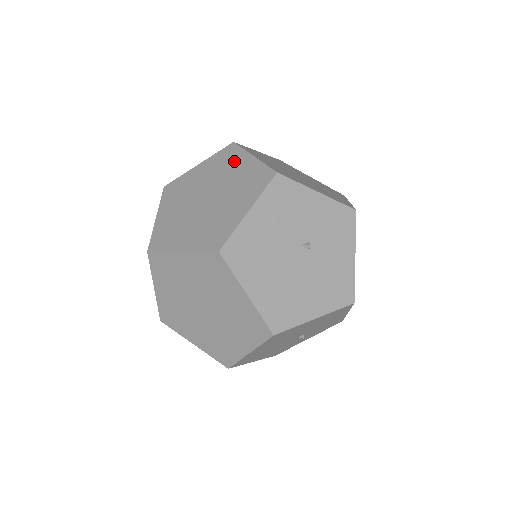
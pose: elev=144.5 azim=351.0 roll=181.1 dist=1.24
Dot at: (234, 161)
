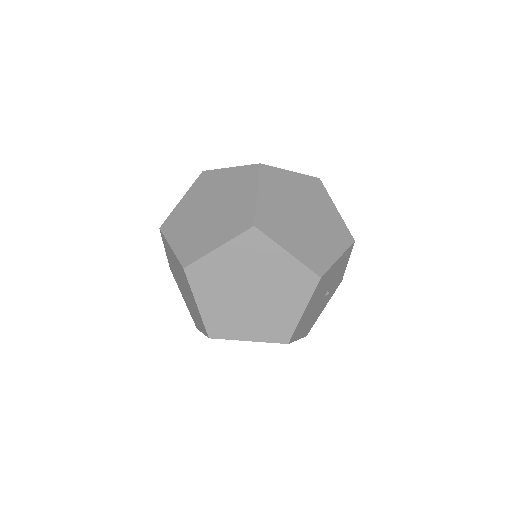
Dot at: (323, 199)
